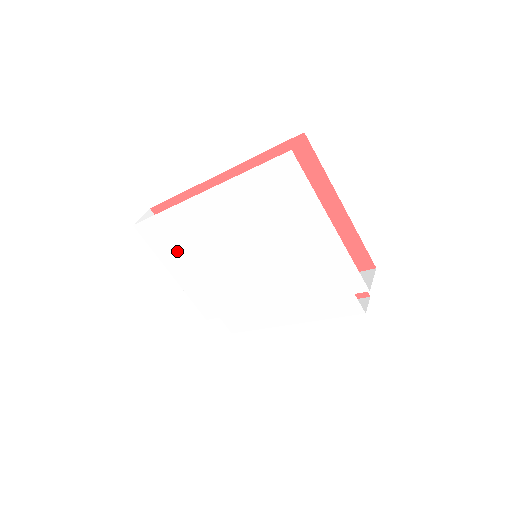
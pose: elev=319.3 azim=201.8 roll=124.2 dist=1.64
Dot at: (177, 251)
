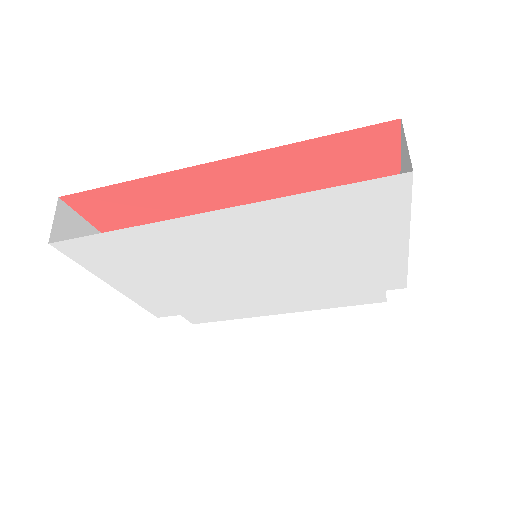
Dot at: (133, 267)
